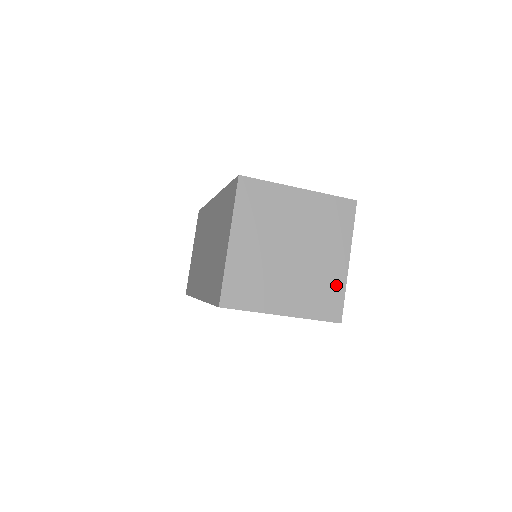
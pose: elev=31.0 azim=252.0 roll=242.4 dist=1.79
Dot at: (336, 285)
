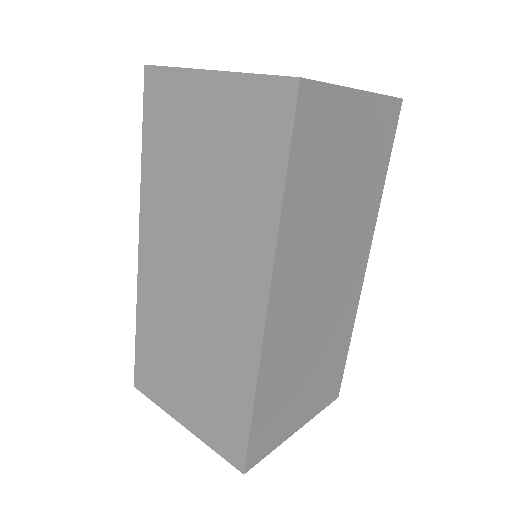
Dot at: occluded
